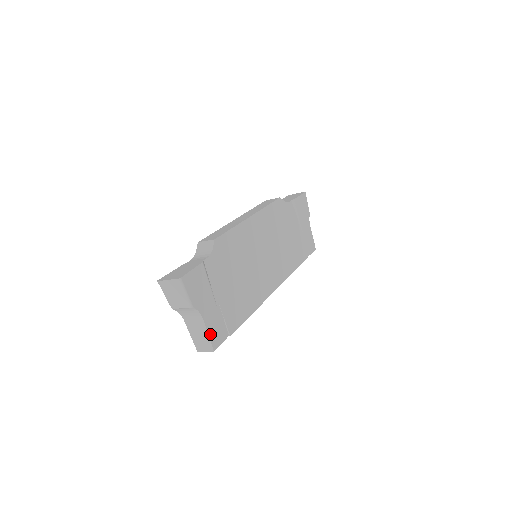
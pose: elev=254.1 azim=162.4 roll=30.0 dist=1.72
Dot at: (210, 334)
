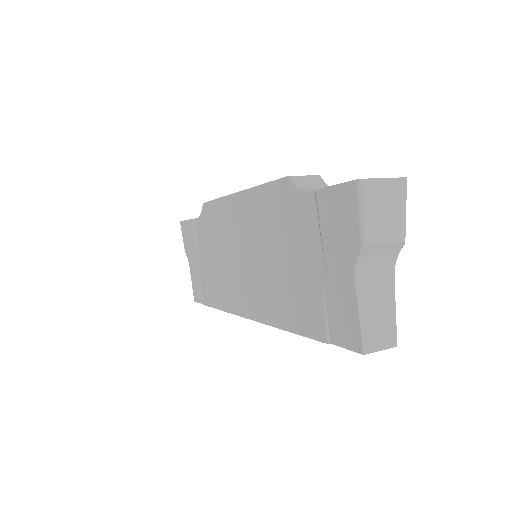
Dot at: (391, 311)
